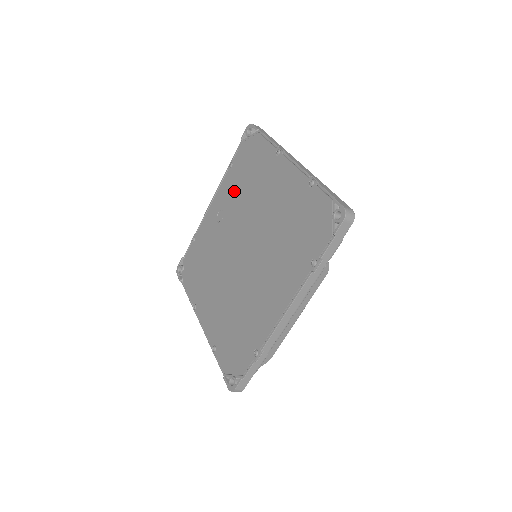
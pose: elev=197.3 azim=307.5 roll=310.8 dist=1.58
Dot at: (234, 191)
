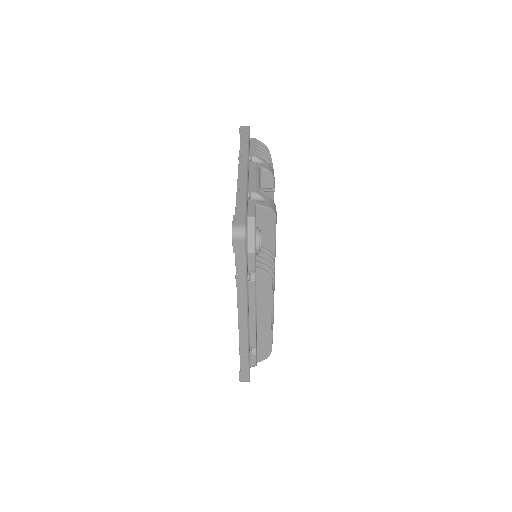
Dot at: occluded
